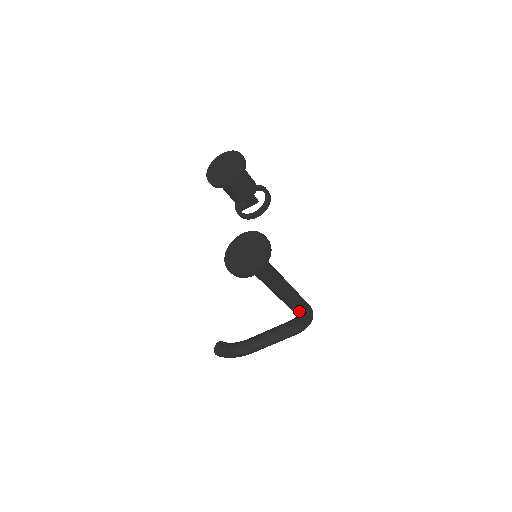
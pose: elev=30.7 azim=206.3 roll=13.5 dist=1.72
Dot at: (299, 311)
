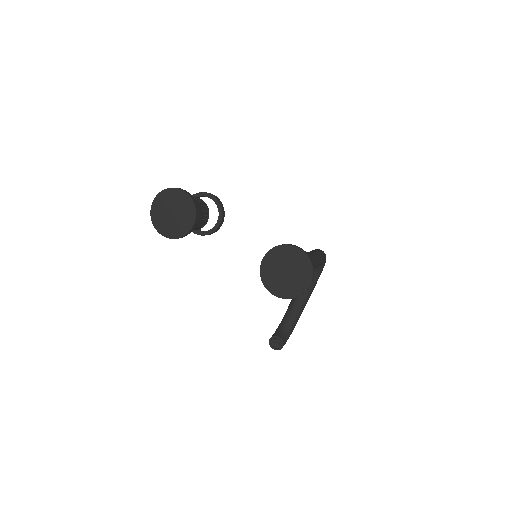
Dot at: (321, 263)
